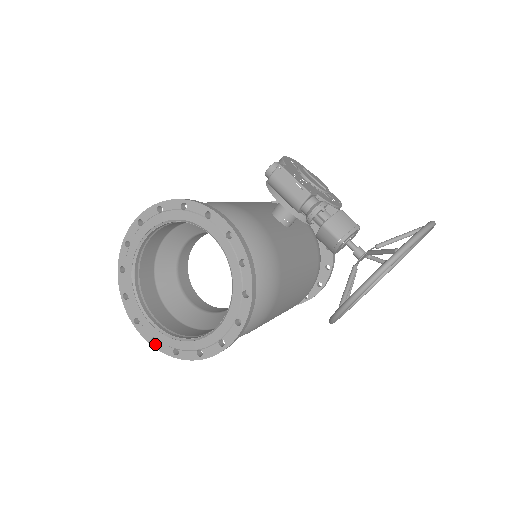
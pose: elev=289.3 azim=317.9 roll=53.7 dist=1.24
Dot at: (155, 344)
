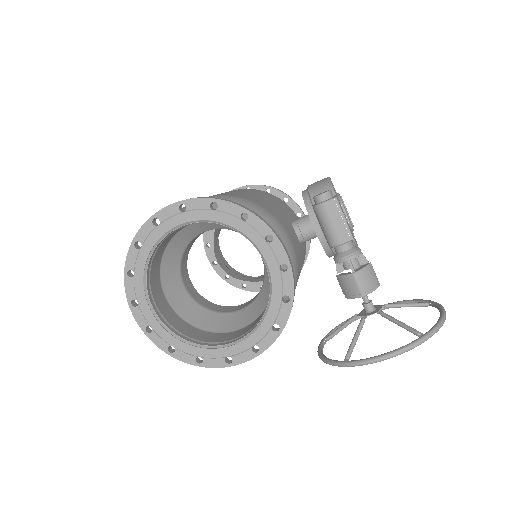
Dot at: (149, 333)
